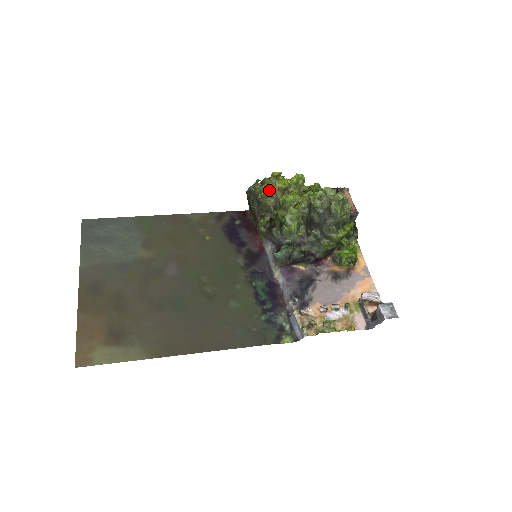
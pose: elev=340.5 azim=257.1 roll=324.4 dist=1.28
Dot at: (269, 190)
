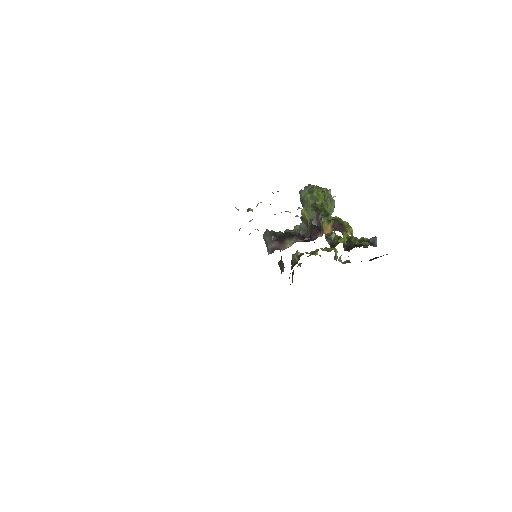
Dot at: occluded
